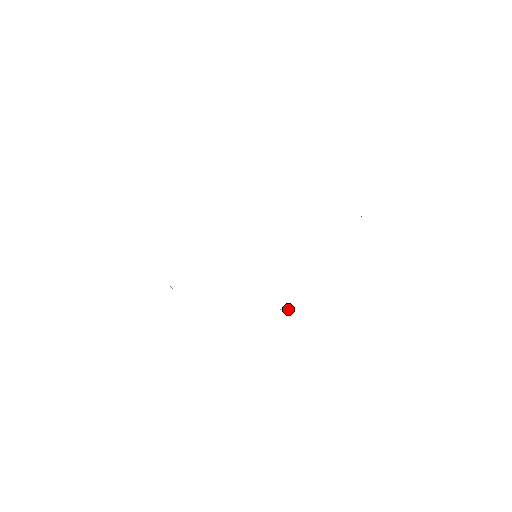
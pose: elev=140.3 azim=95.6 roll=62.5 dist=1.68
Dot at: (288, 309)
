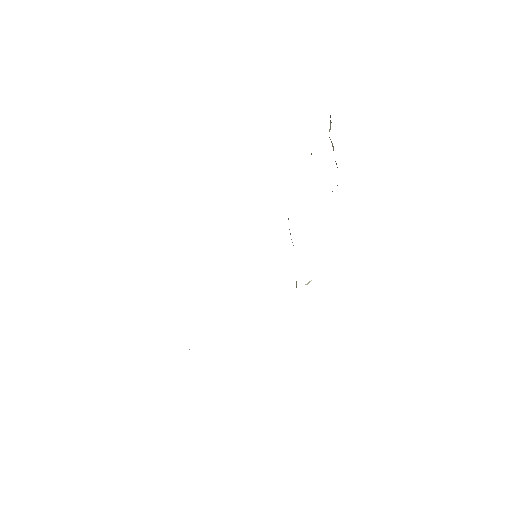
Dot at: (311, 280)
